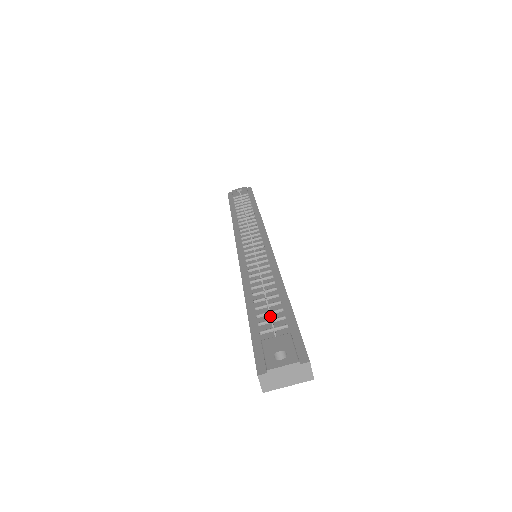
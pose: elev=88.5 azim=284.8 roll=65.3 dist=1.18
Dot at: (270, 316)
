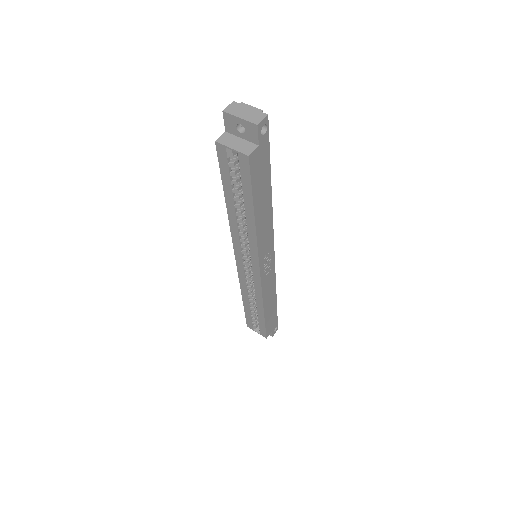
Dot at: occluded
